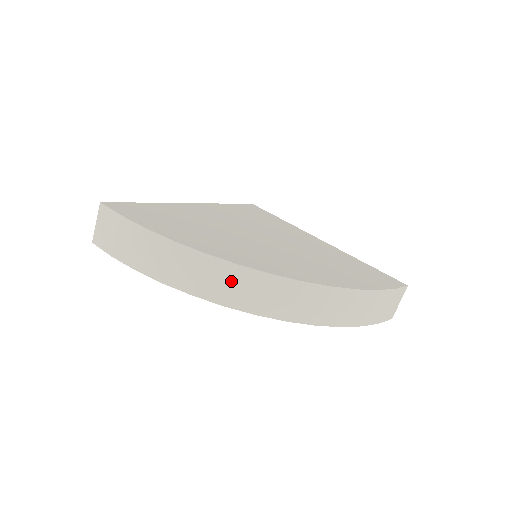
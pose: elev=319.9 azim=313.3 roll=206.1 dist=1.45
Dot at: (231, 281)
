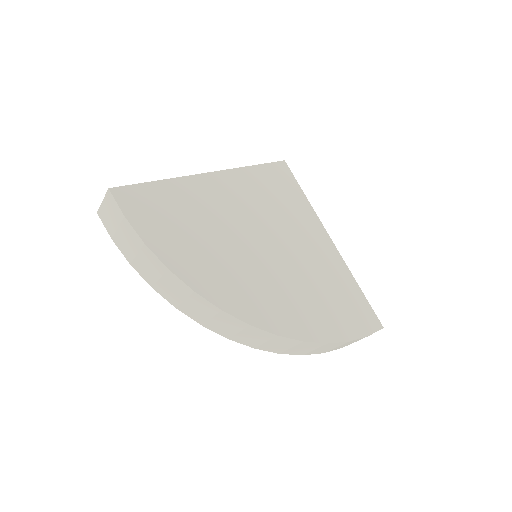
Dot at: (212, 316)
